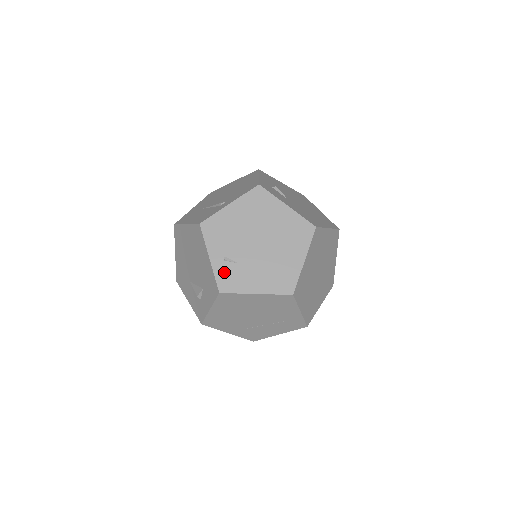
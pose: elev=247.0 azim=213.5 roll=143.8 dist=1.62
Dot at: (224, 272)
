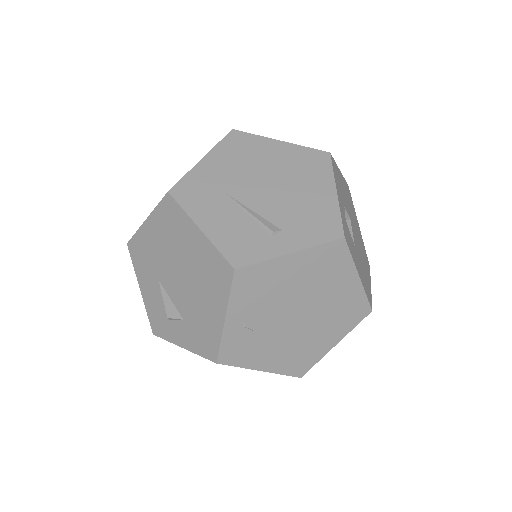
Dot at: (236, 340)
